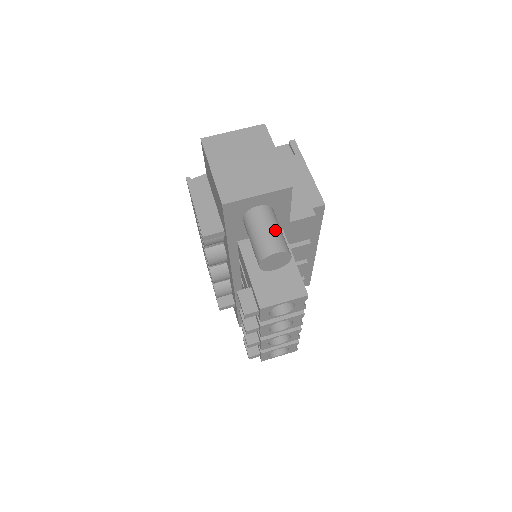
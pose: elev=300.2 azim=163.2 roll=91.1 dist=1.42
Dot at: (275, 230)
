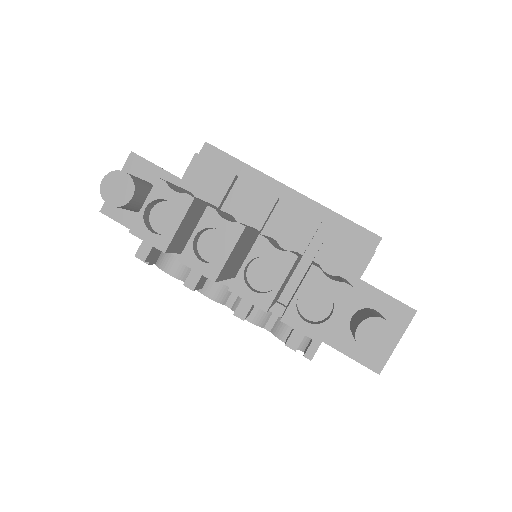
Dot at: occluded
